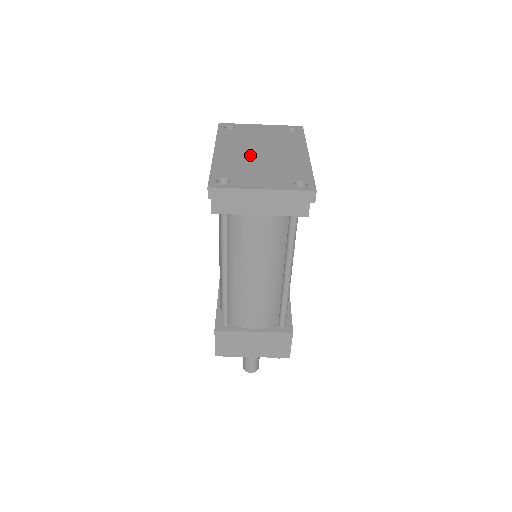
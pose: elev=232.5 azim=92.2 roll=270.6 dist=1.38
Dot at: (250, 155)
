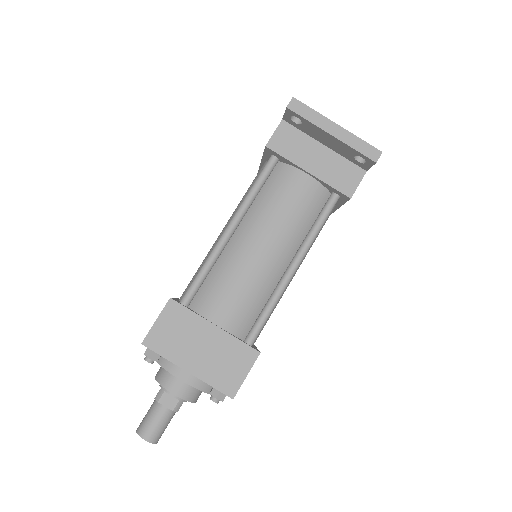
Dot at: occluded
